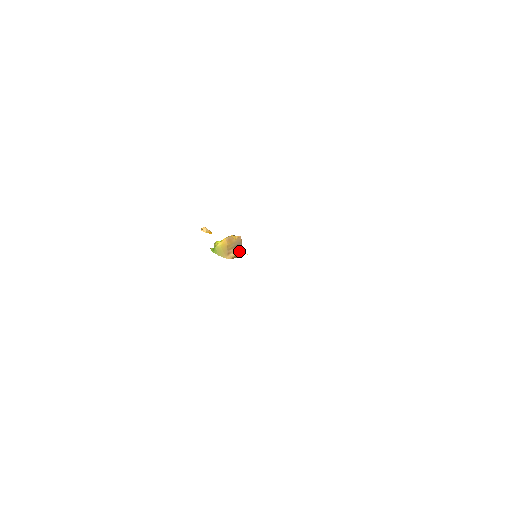
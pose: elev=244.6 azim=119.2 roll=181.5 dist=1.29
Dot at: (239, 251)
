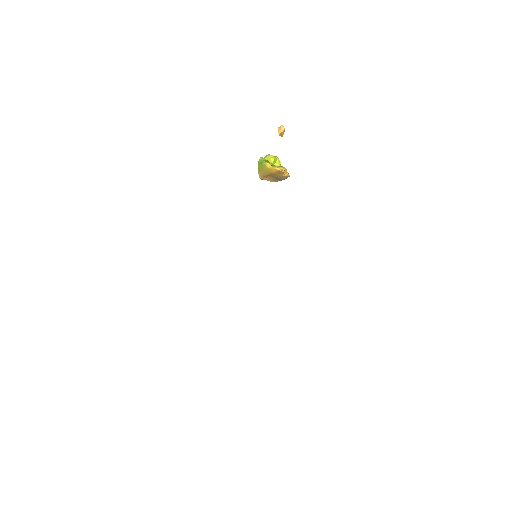
Dot at: (274, 181)
